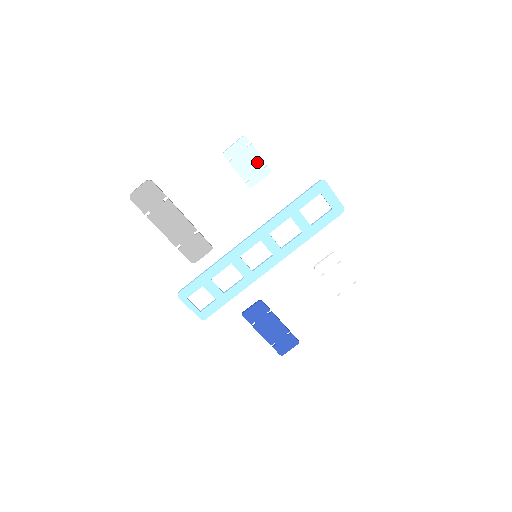
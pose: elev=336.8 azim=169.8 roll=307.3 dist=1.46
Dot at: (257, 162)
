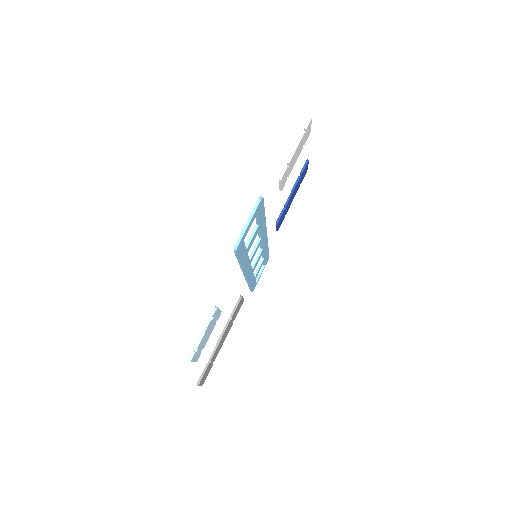
Dot at: (209, 328)
